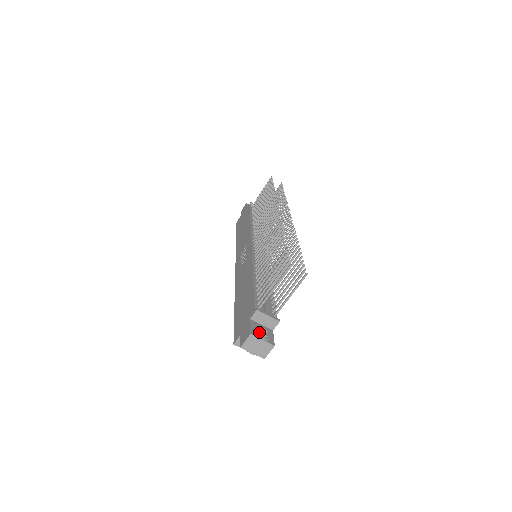
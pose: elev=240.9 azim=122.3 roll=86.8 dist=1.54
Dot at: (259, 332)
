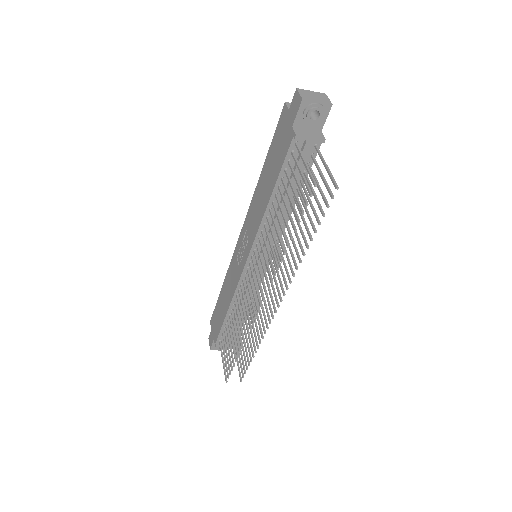
Dot at: (217, 349)
